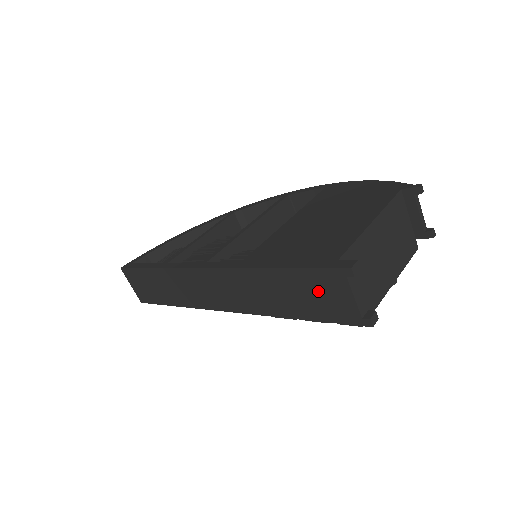
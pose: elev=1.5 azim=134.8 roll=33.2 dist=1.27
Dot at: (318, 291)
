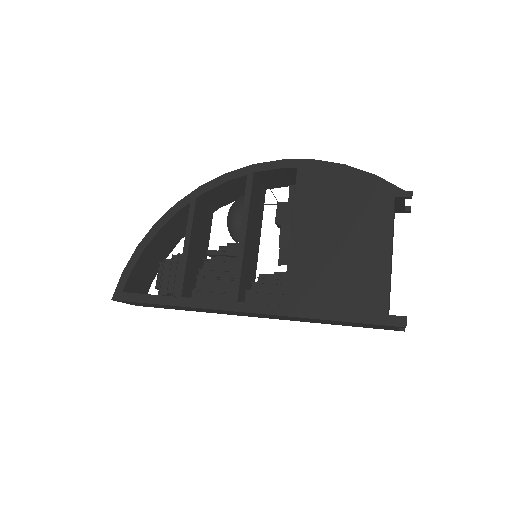
Dot at: occluded
